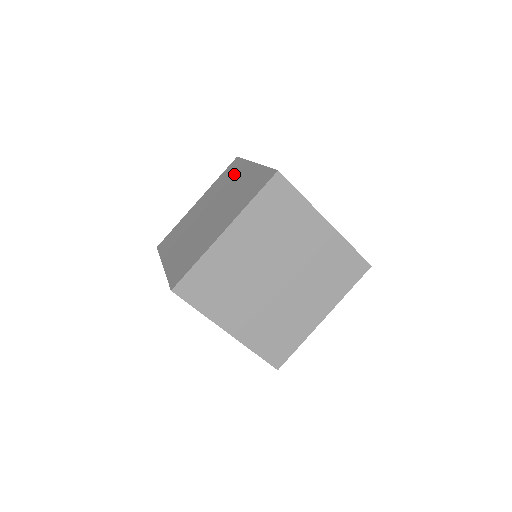
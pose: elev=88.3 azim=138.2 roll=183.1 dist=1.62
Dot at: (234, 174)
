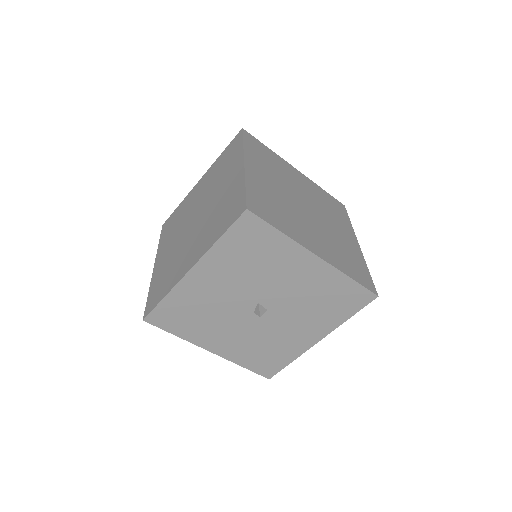
Dot at: (182, 209)
